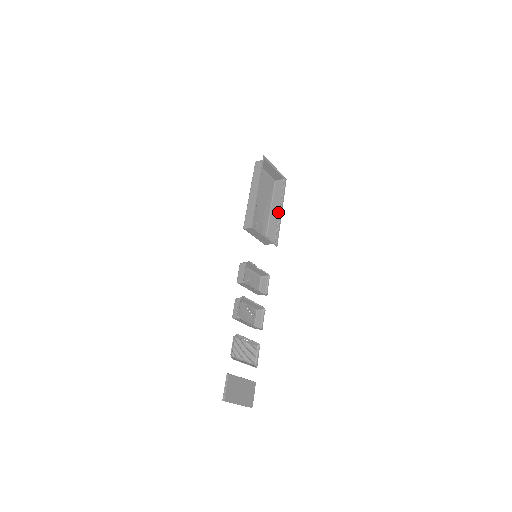
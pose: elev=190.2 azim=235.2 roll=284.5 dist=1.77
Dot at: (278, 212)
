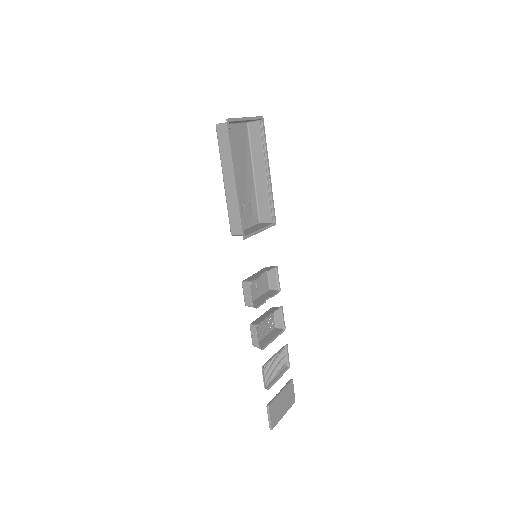
Dot at: (265, 175)
